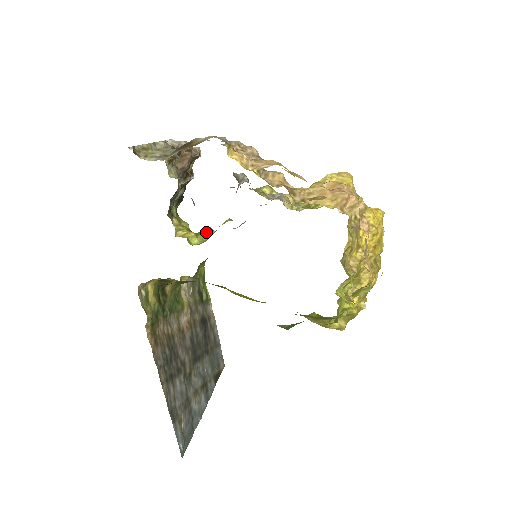
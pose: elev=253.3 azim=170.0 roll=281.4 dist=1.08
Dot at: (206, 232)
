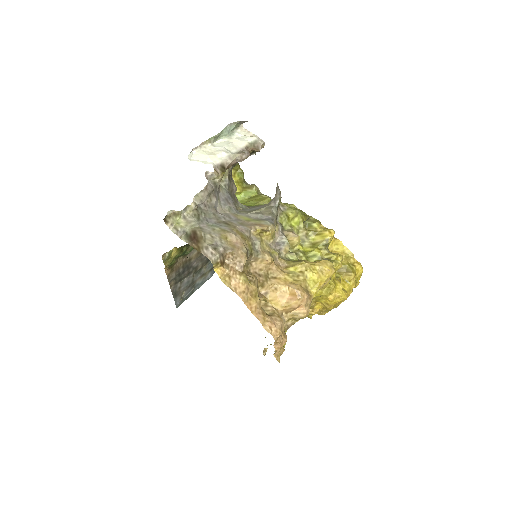
Dot at: (250, 191)
